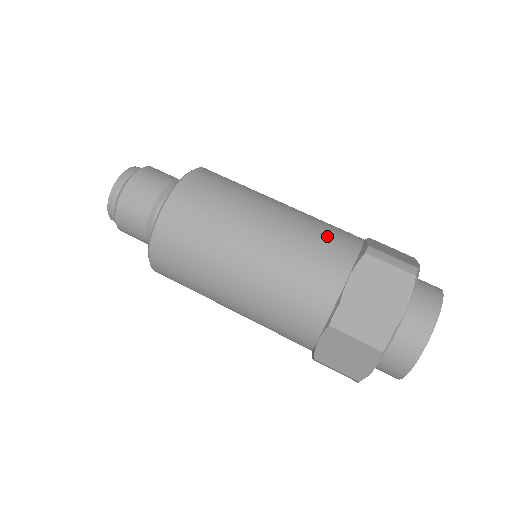
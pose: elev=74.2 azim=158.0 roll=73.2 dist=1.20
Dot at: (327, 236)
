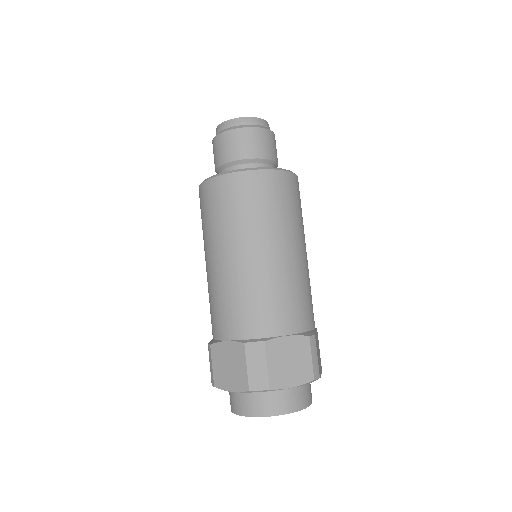
Dot at: (304, 302)
